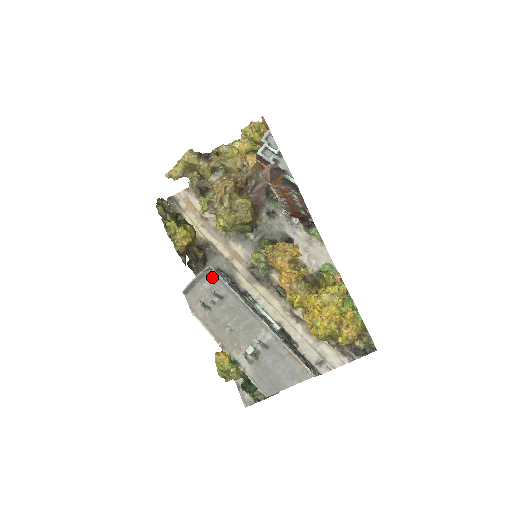
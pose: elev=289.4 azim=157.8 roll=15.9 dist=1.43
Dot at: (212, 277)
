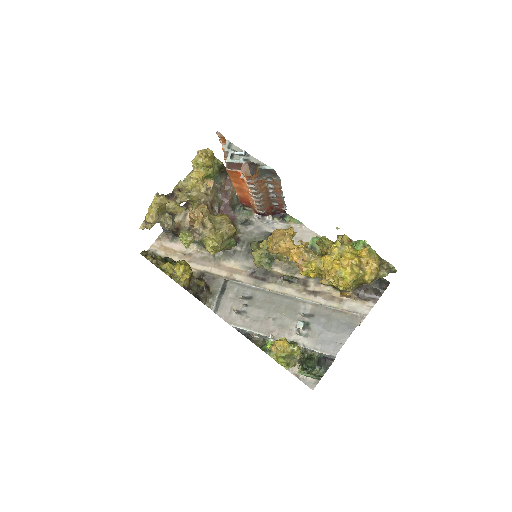
Dot at: (232, 286)
